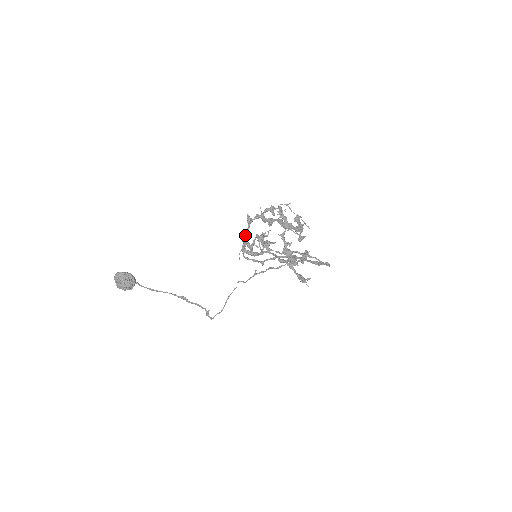
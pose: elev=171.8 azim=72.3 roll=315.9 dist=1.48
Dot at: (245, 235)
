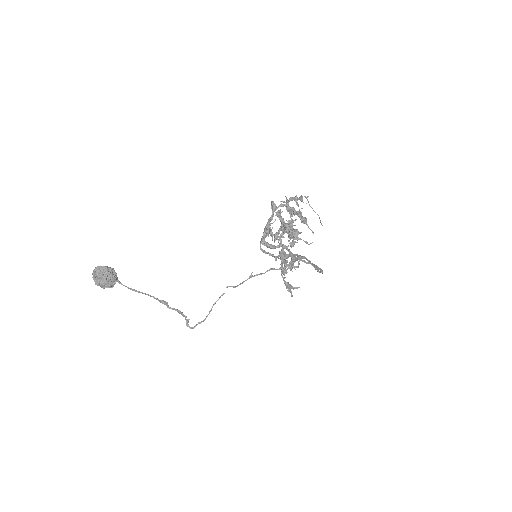
Dot at: (268, 223)
